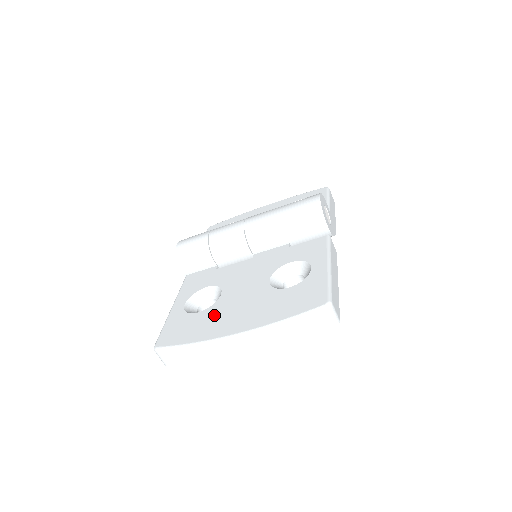
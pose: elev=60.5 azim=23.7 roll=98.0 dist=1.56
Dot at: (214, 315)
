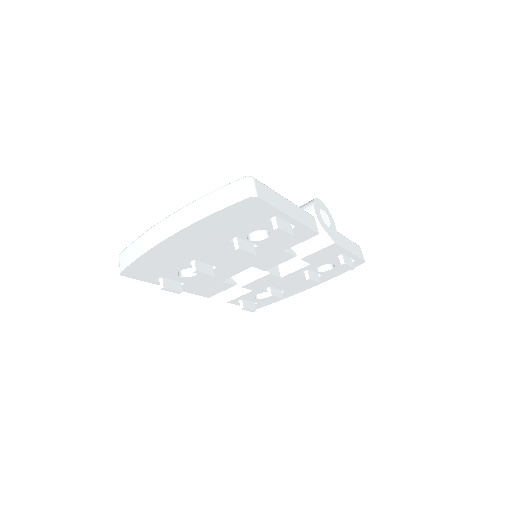
Dot at: occluded
